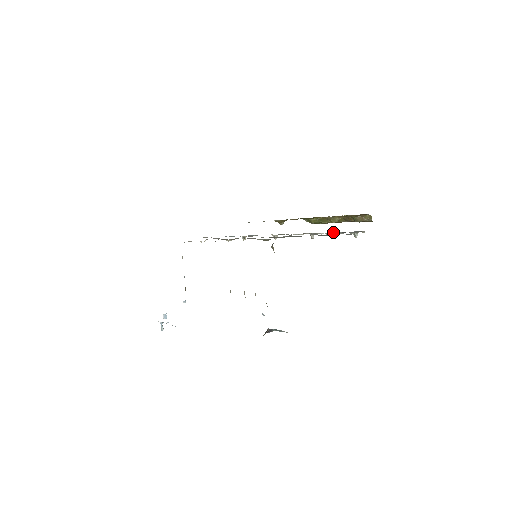
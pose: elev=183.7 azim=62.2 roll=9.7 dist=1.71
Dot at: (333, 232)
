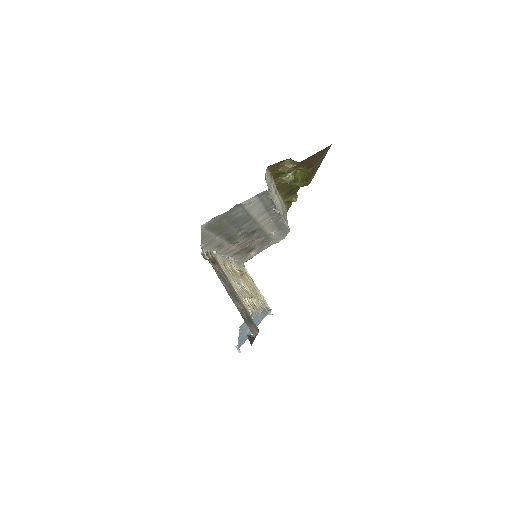
Dot at: (272, 201)
